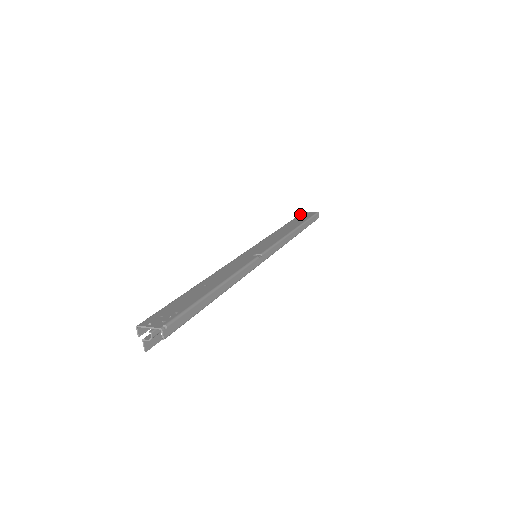
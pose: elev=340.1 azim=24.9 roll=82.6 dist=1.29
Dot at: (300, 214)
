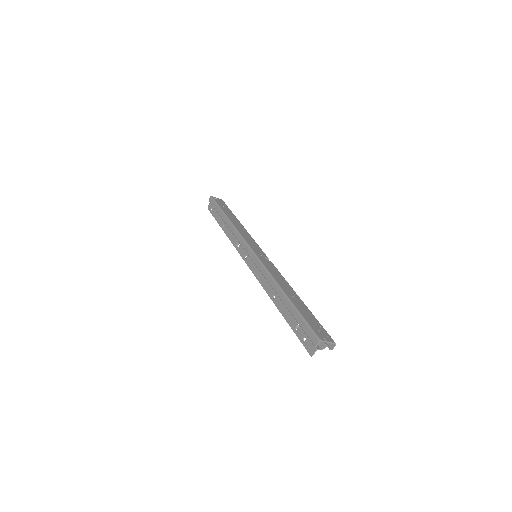
Dot at: (215, 199)
